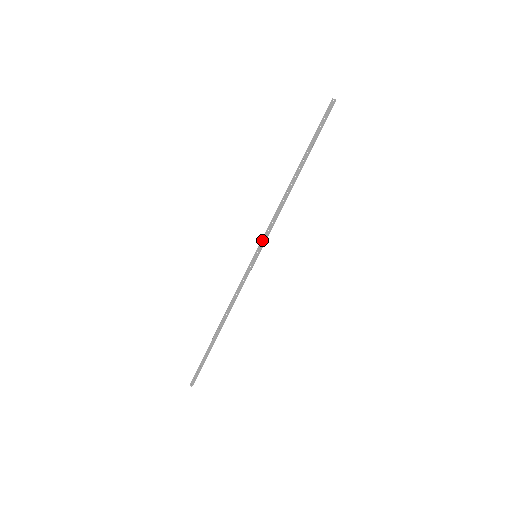
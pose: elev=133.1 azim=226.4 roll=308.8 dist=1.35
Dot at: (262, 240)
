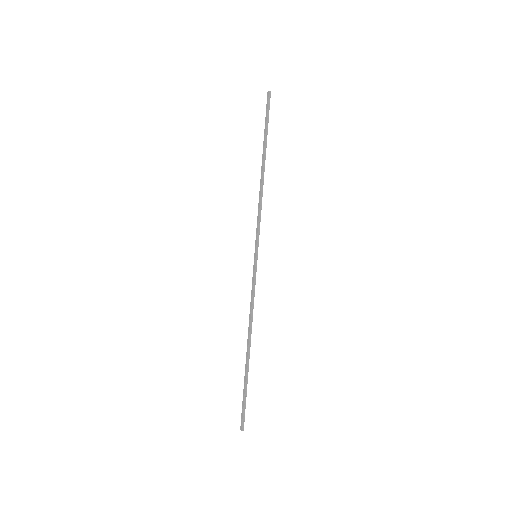
Dot at: (256, 238)
